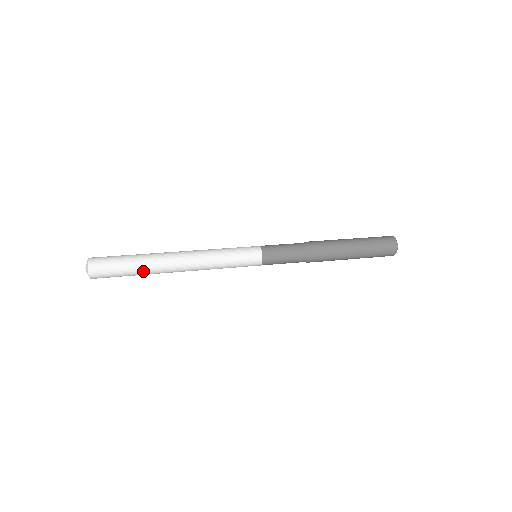
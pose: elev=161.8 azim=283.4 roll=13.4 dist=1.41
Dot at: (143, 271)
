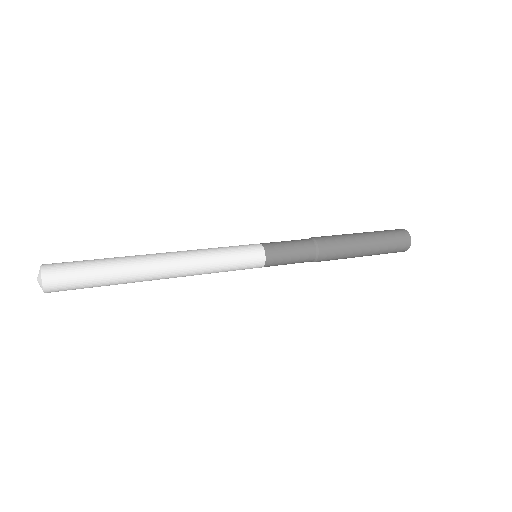
Dot at: (117, 281)
